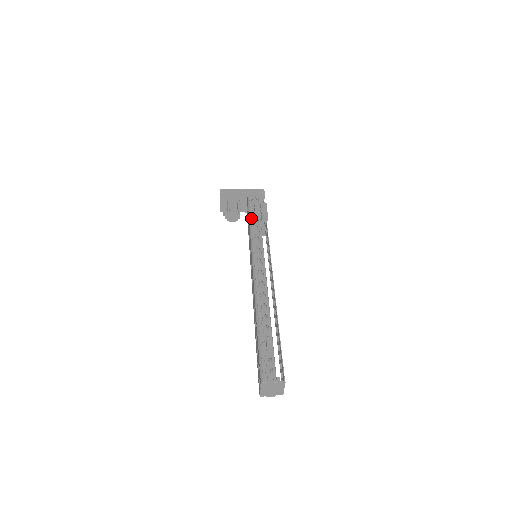
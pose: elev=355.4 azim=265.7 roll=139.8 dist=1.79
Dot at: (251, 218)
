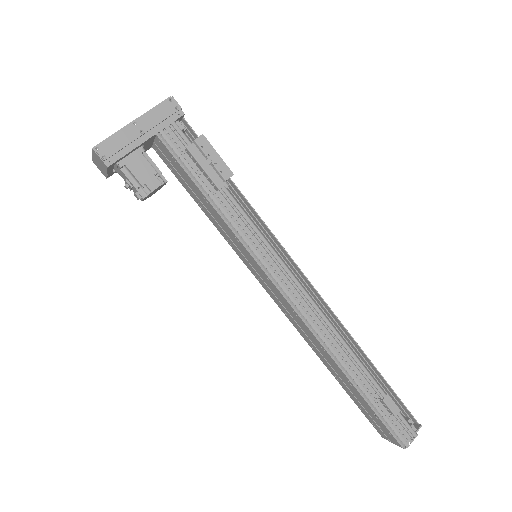
Dot at: (207, 192)
